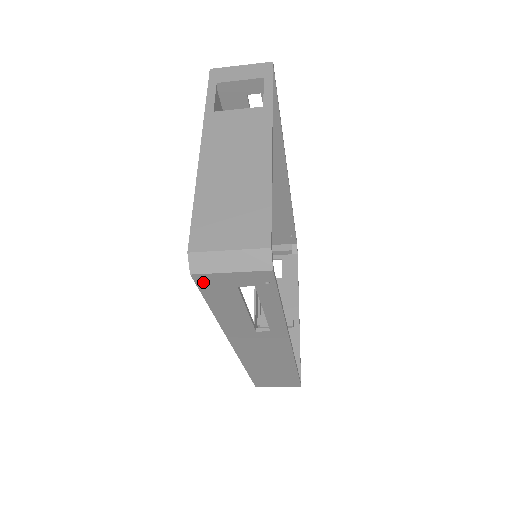
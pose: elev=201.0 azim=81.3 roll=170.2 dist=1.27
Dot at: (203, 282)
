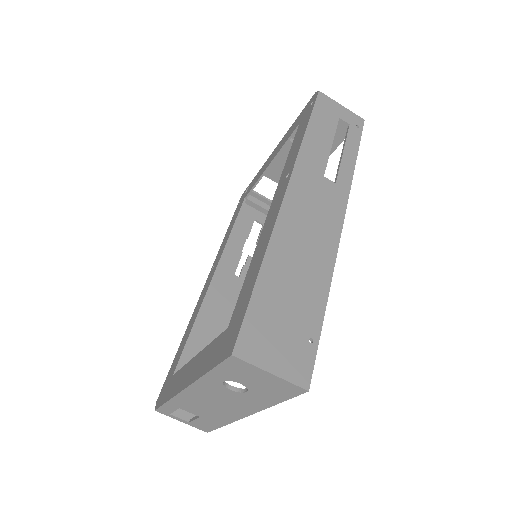
Dot at: (322, 101)
